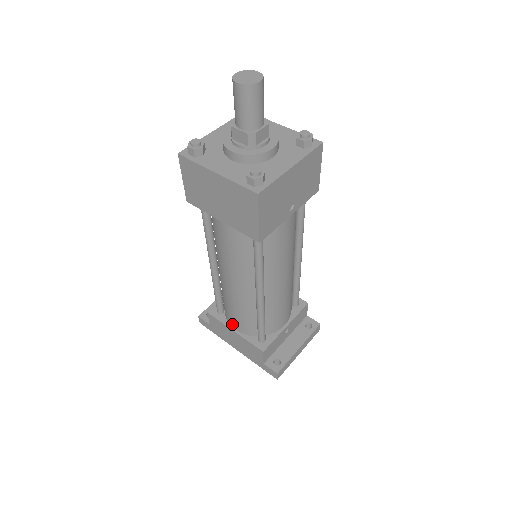
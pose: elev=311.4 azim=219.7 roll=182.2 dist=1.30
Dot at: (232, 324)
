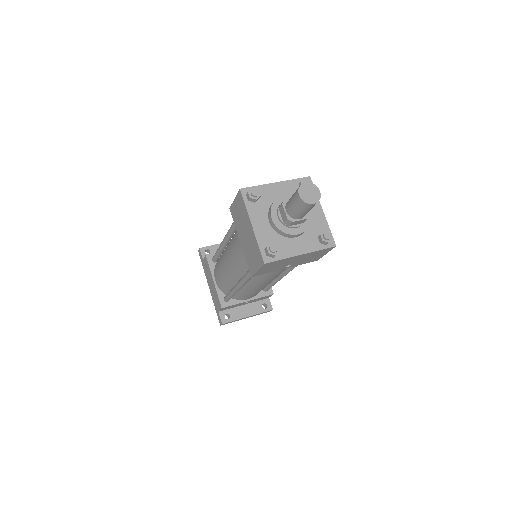
Dot at: (215, 276)
